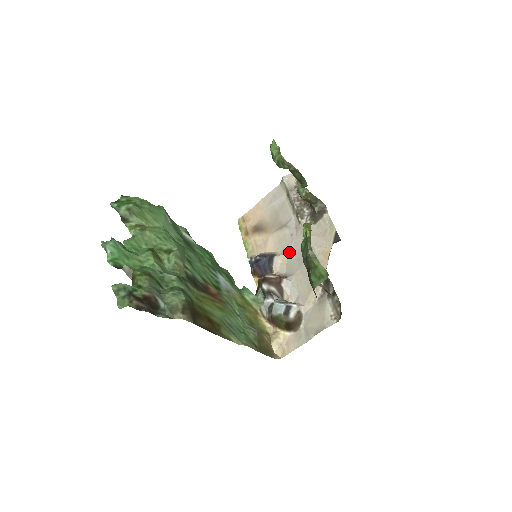
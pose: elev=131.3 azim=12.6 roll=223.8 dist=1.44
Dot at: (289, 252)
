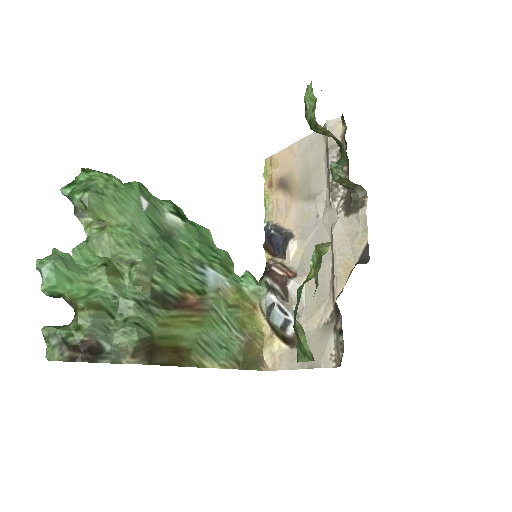
Dot at: (309, 240)
